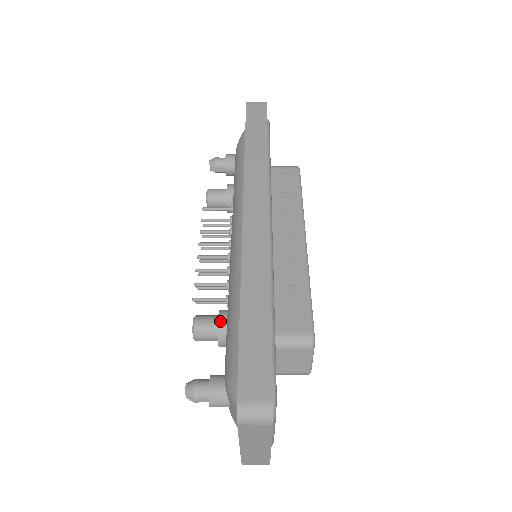
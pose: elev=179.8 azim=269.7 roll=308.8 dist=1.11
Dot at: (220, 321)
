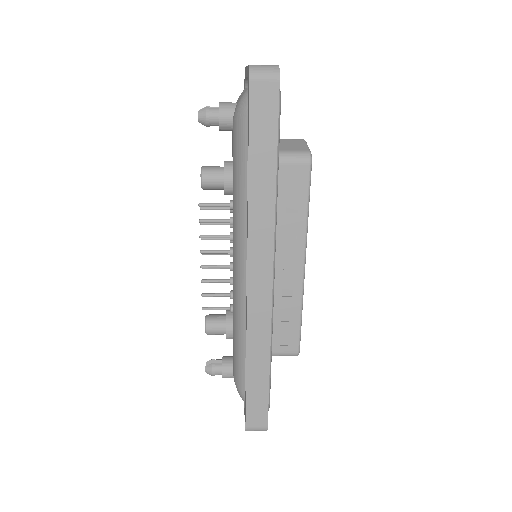
Dot at: (227, 334)
